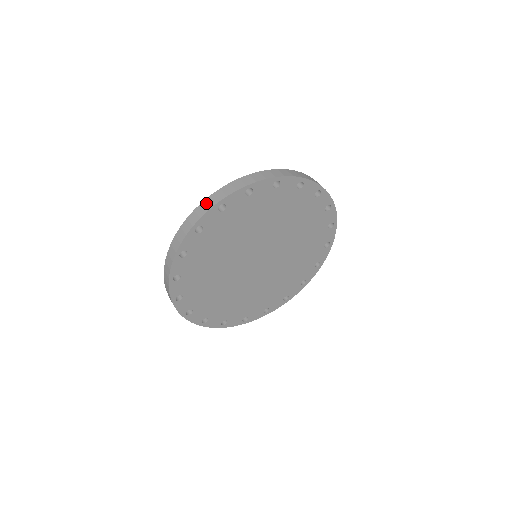
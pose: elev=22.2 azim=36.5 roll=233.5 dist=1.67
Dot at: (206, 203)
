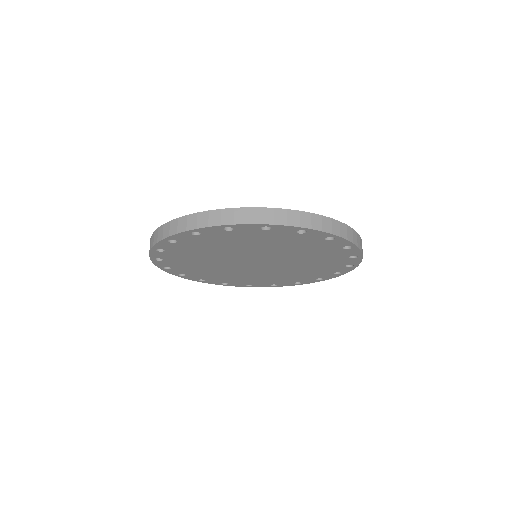
Dot at: (150, 243)
